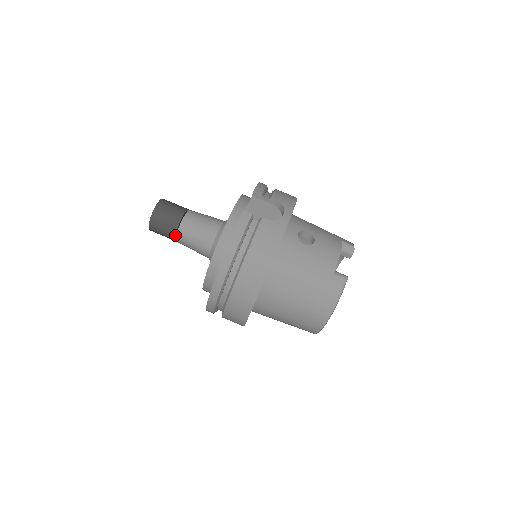
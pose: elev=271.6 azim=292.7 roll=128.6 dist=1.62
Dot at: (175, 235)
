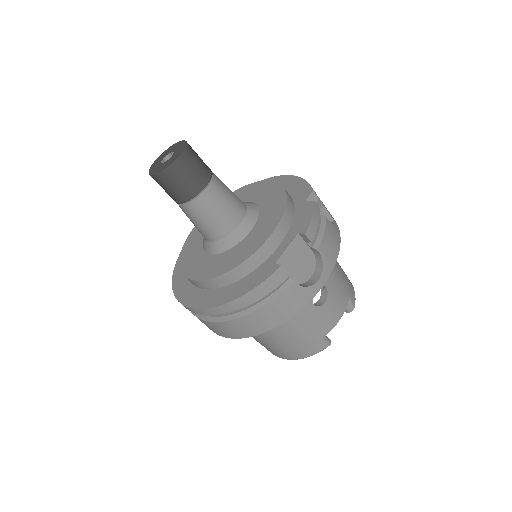
Dot at: (180, 203)
